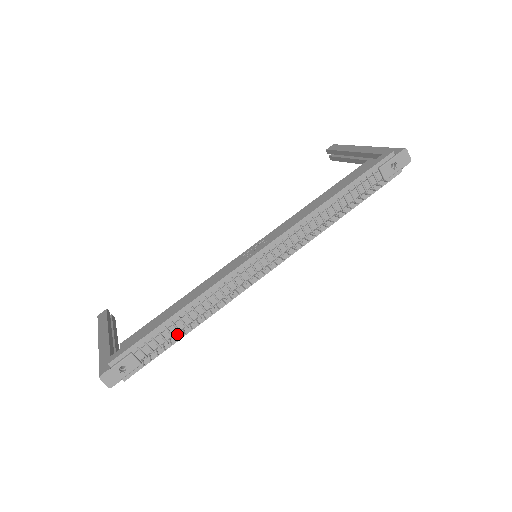
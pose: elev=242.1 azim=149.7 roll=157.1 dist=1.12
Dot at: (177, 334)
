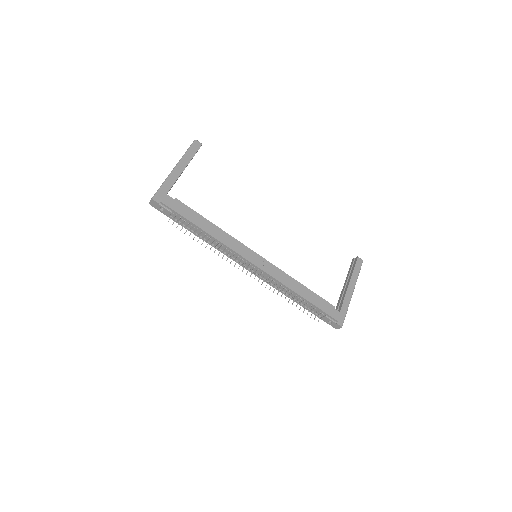
Dot at: (193, 231)
